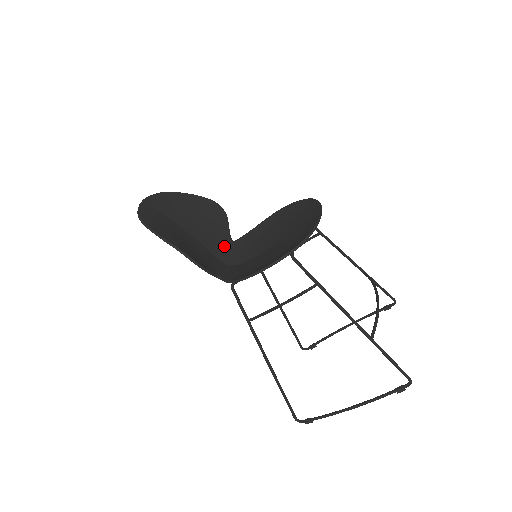
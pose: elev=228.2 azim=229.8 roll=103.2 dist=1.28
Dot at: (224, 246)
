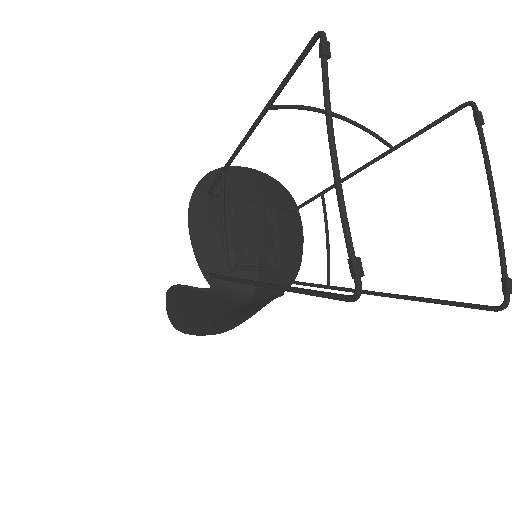
Dot at: occluded
